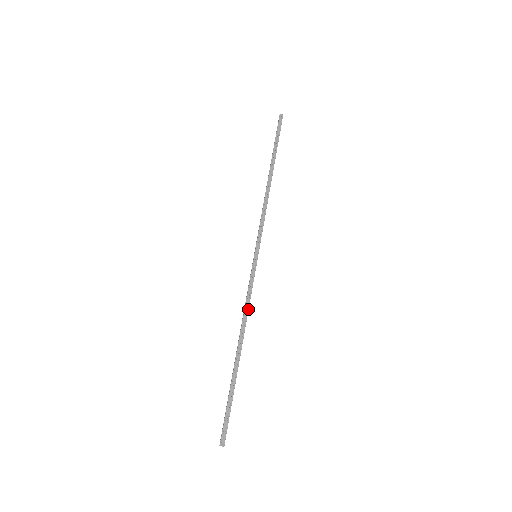
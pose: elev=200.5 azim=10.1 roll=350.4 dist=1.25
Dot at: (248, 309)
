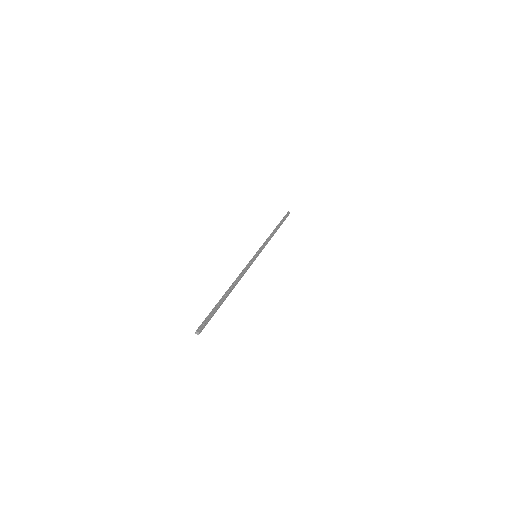
Dot at: (243, 274)
